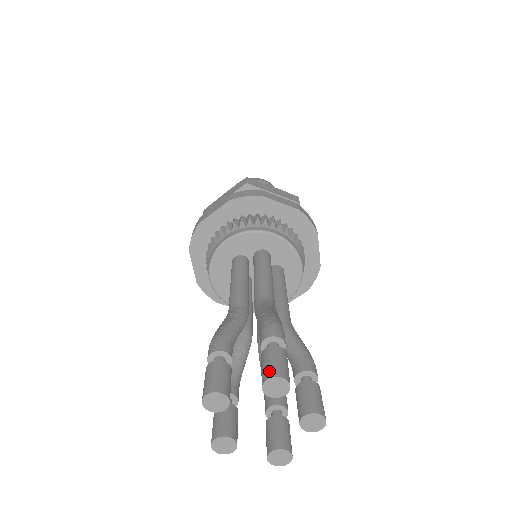
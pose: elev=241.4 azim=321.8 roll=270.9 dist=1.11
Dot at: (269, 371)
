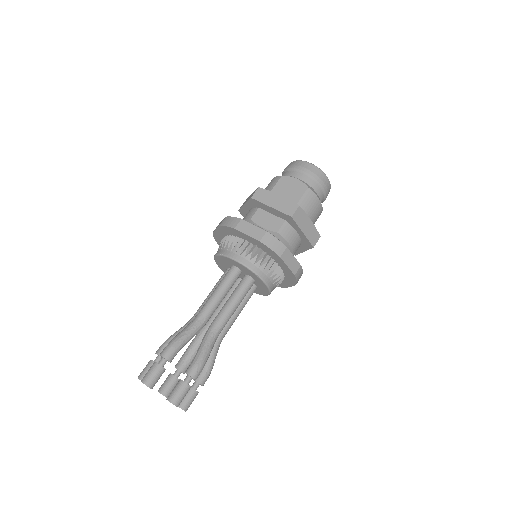
Dot at: (174, 399)
